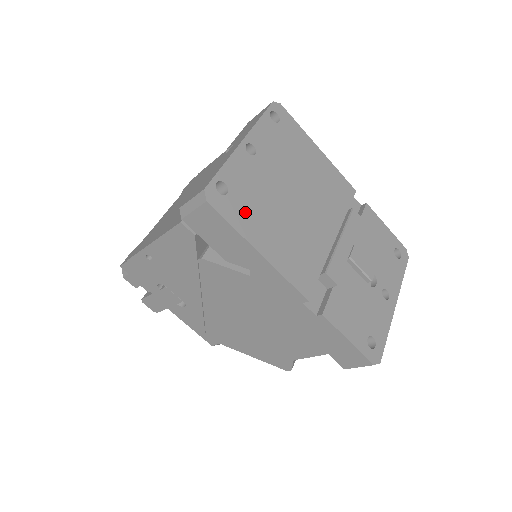
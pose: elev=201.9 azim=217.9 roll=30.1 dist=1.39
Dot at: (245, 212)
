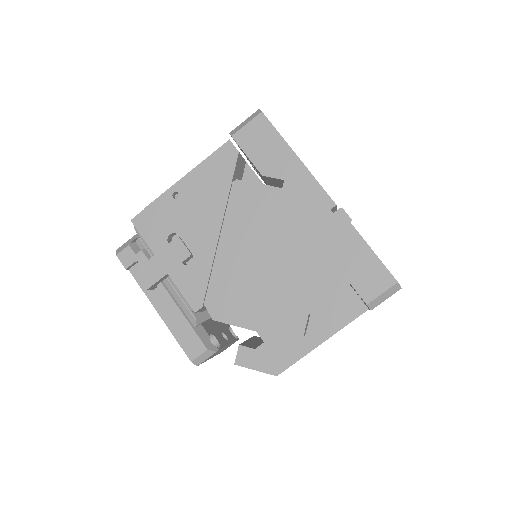
Dot at: occluded
